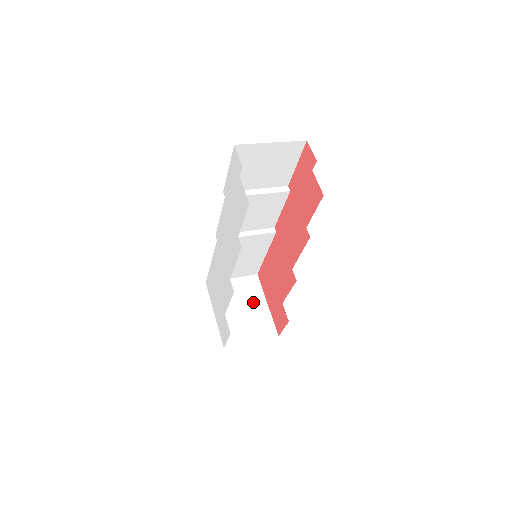
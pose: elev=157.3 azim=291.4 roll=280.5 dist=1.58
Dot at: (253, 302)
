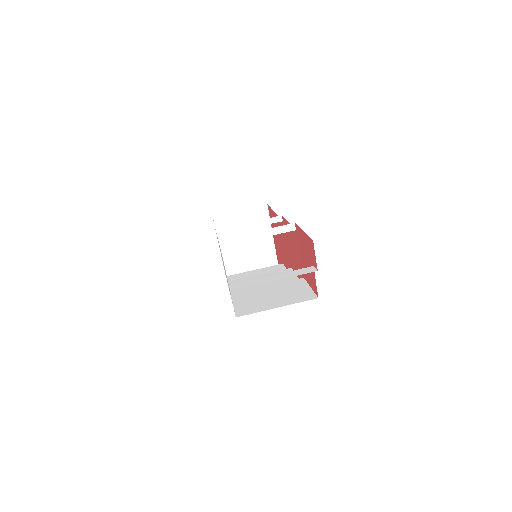
Dot at: occluded
